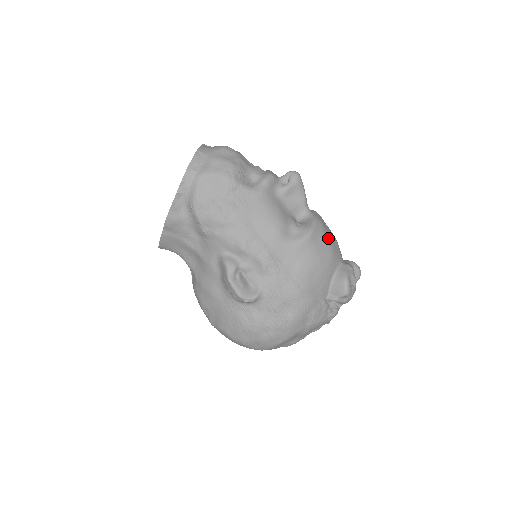
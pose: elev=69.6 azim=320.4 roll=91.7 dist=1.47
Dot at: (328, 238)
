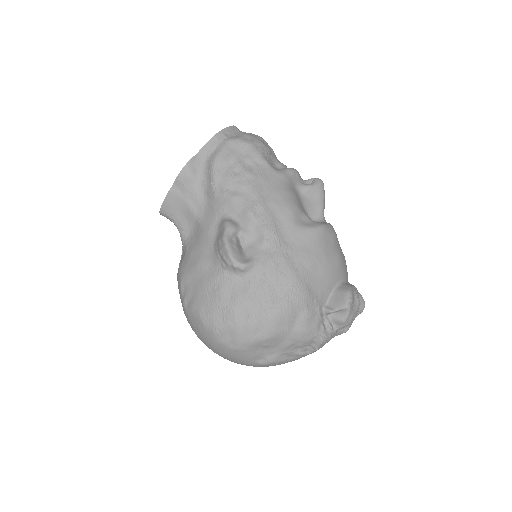
Dot at: (339, 247)
